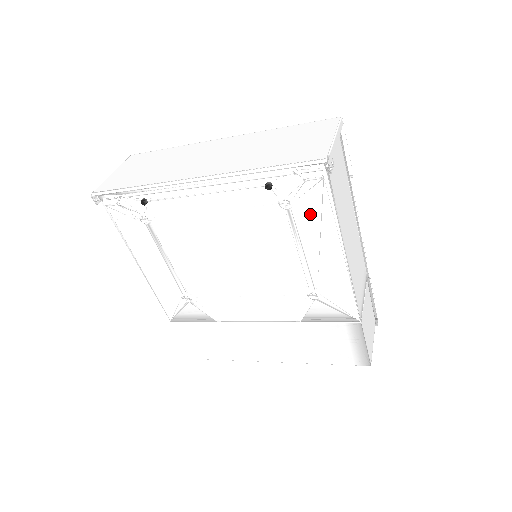
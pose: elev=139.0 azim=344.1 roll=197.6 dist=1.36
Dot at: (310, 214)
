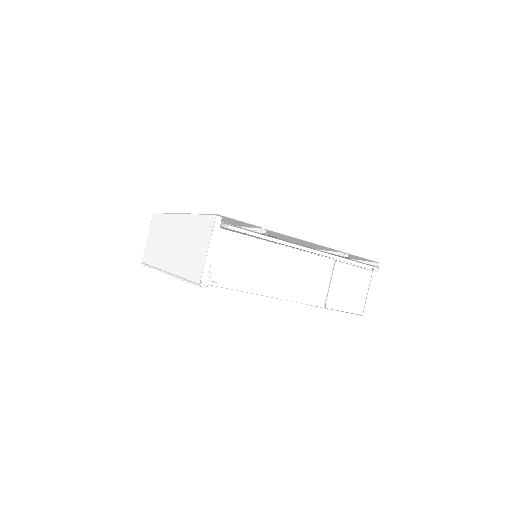
Dot at: occluded
